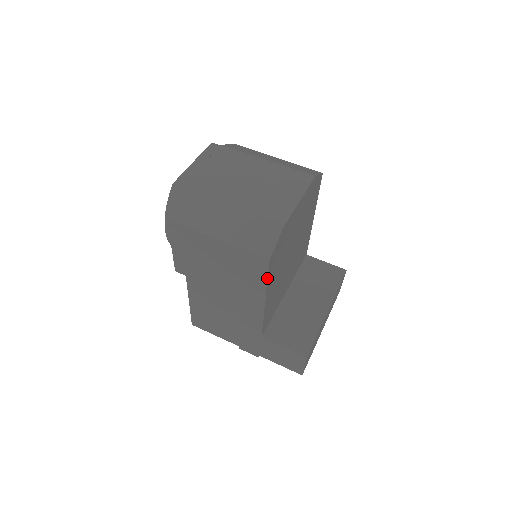
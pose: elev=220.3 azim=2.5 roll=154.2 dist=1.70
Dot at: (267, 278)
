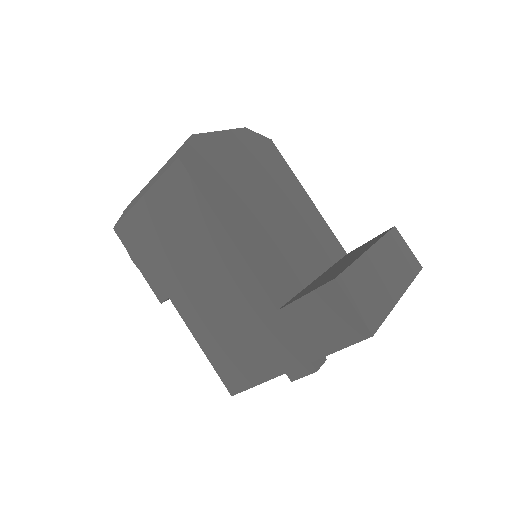
Dot at: (197, 188)
